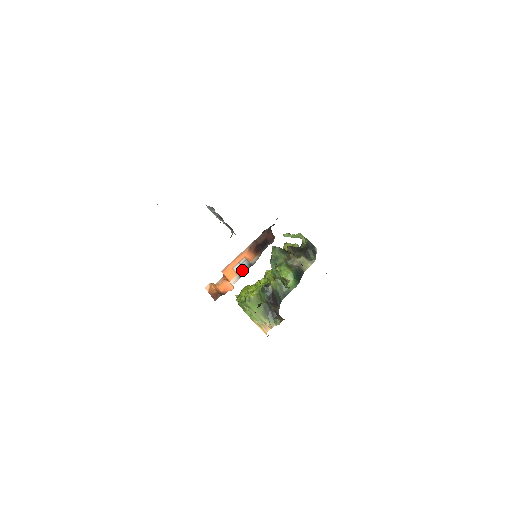
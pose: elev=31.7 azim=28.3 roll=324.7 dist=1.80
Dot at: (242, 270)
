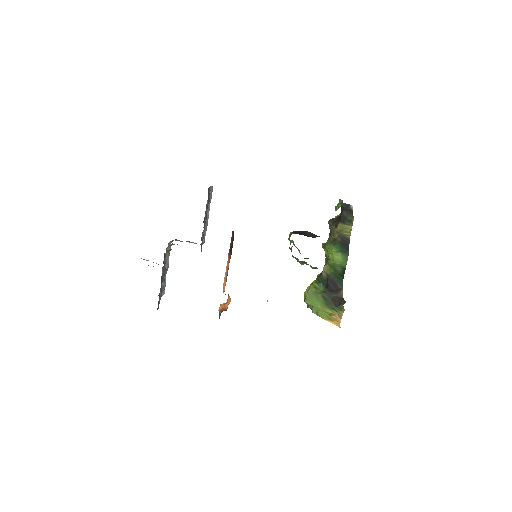
Dot at: (226, 280)
